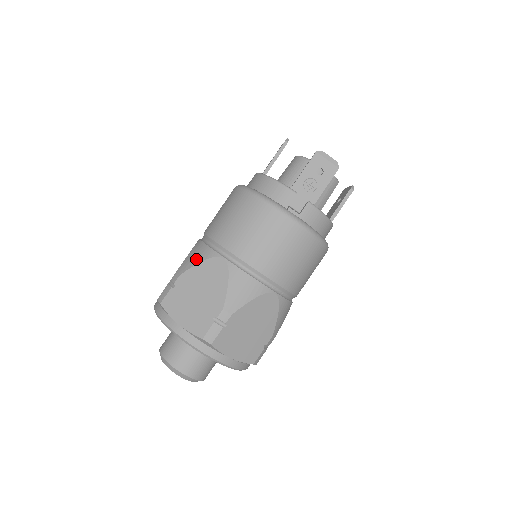
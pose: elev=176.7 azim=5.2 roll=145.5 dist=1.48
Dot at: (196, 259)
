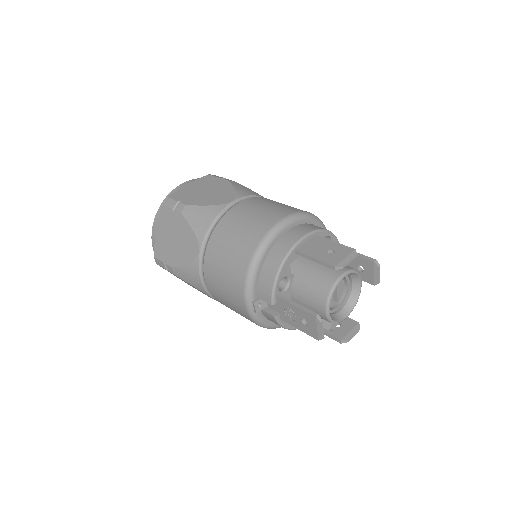
Dot at: (195, 222)
